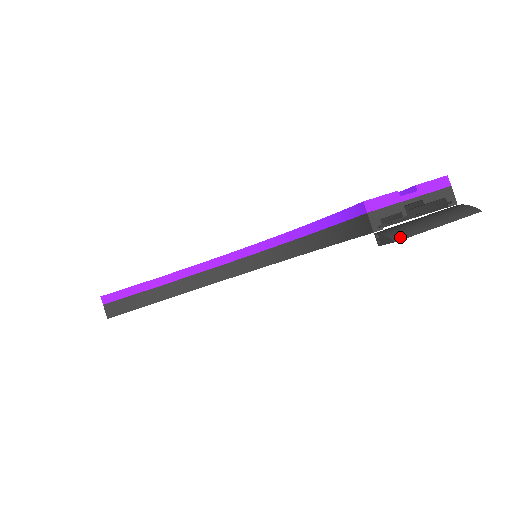
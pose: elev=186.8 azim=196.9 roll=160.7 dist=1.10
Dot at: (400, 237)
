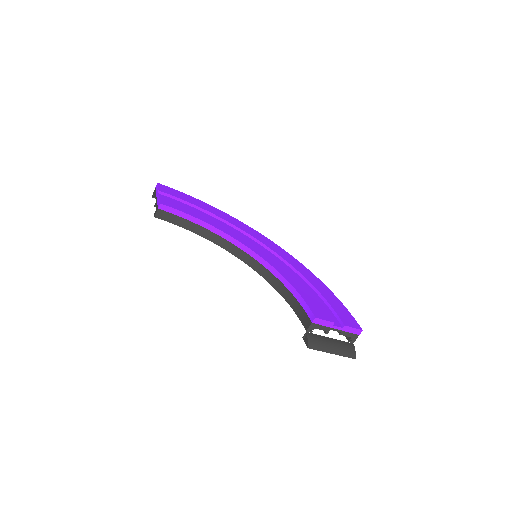
Dot at: (312, 347)
